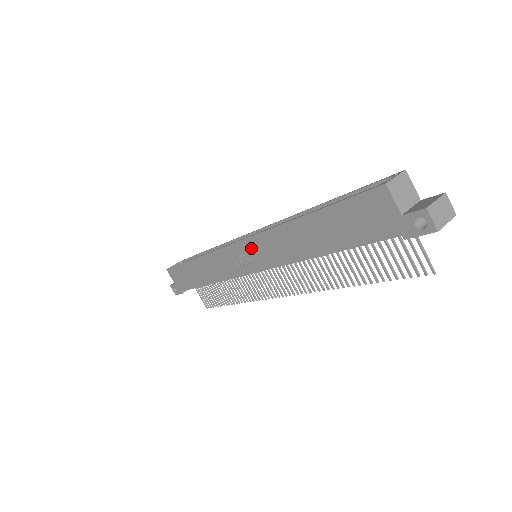
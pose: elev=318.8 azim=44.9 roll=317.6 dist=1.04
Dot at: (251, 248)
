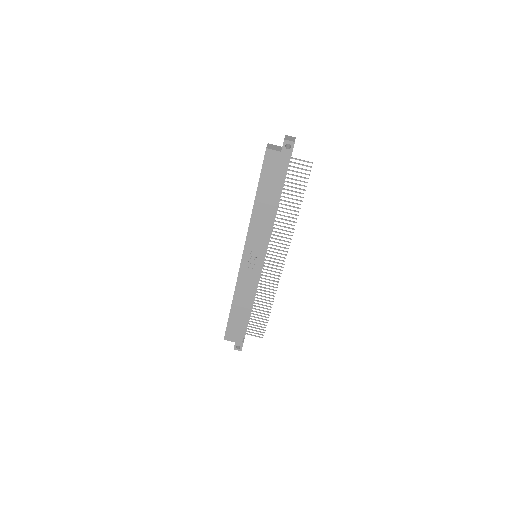
Dot at: (250, 248)
